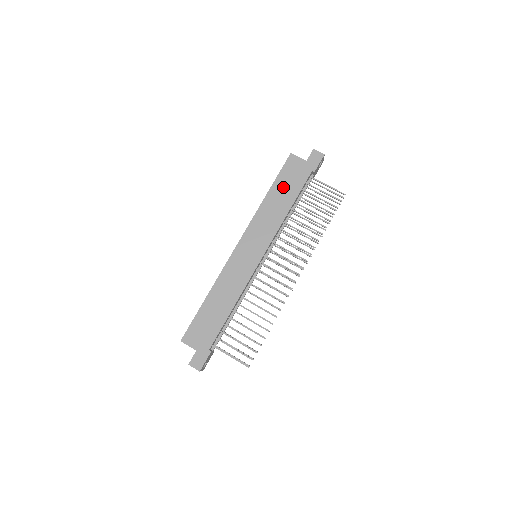
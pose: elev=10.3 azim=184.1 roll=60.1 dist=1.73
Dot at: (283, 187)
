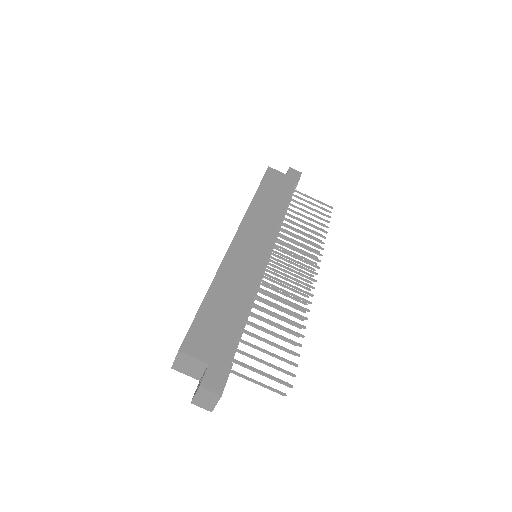
Dot at: (271, 191)
